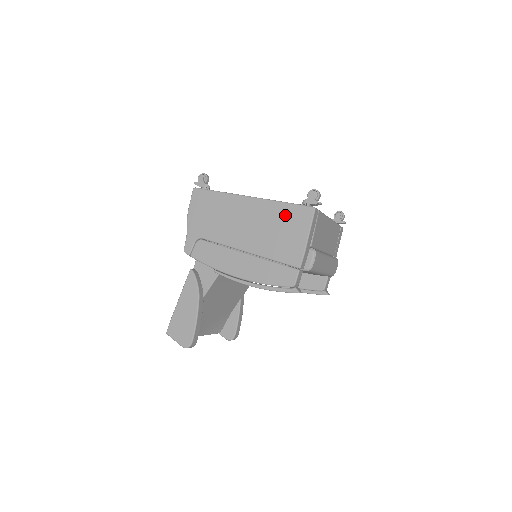
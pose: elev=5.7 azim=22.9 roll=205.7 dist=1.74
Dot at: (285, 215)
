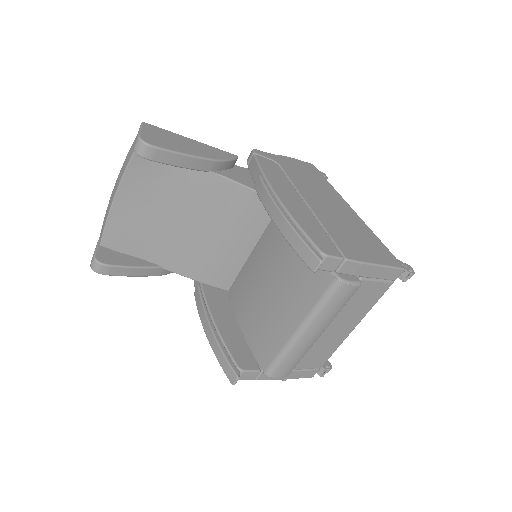
Dot at: (372, 241)
